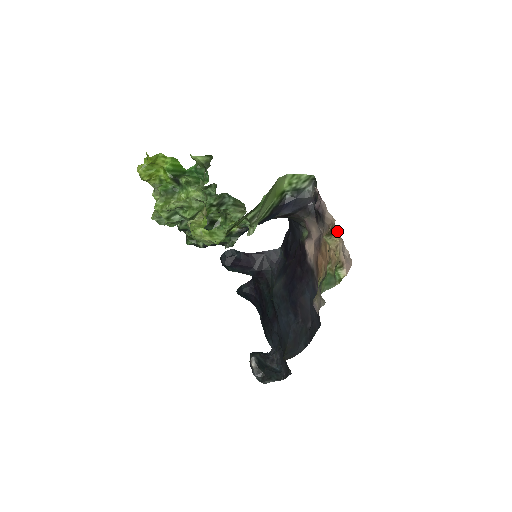
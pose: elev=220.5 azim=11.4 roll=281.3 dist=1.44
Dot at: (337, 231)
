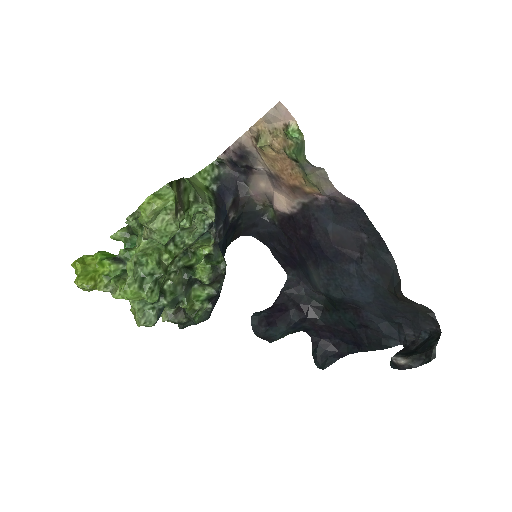
Dot at: (256, 128)
